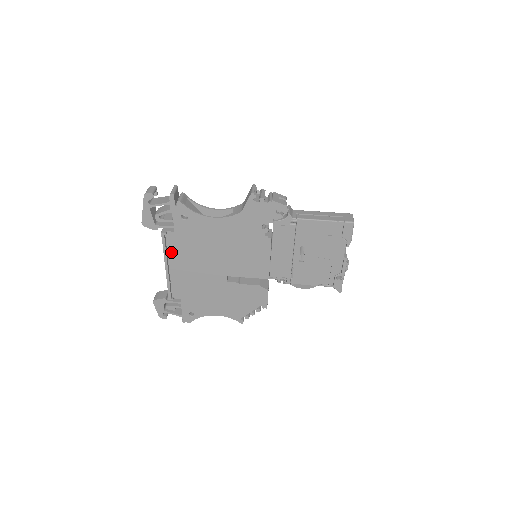
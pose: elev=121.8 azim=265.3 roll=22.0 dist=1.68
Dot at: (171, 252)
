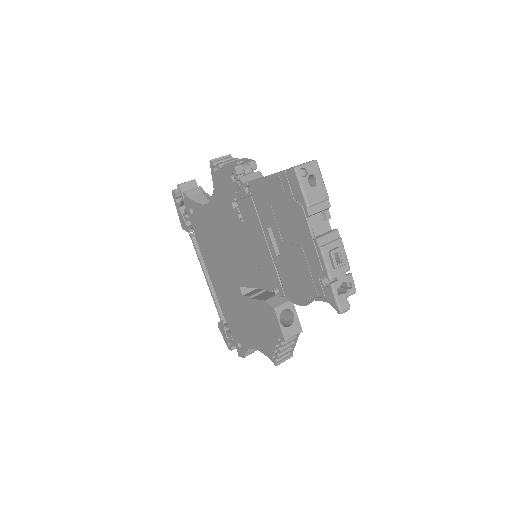
Dot at: occluded
